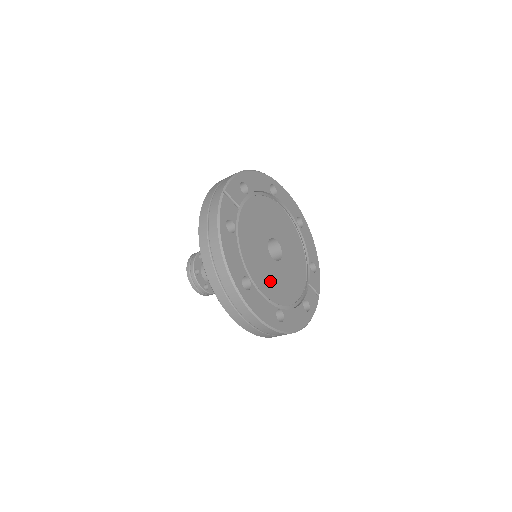
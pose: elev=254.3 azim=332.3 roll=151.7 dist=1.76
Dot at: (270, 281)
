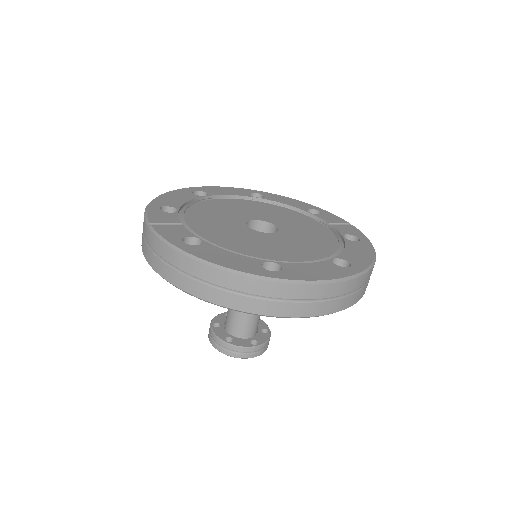
Dot at: (292, 249)
